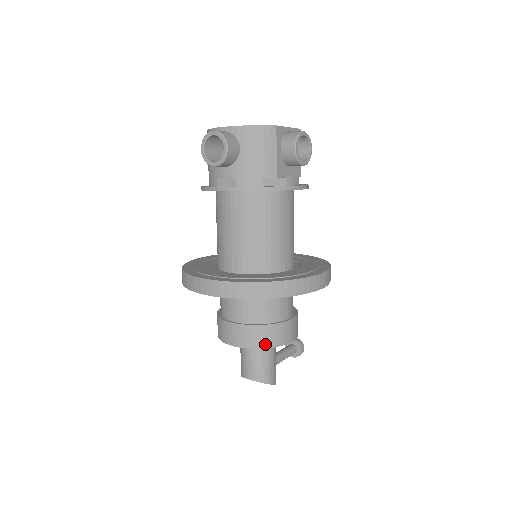
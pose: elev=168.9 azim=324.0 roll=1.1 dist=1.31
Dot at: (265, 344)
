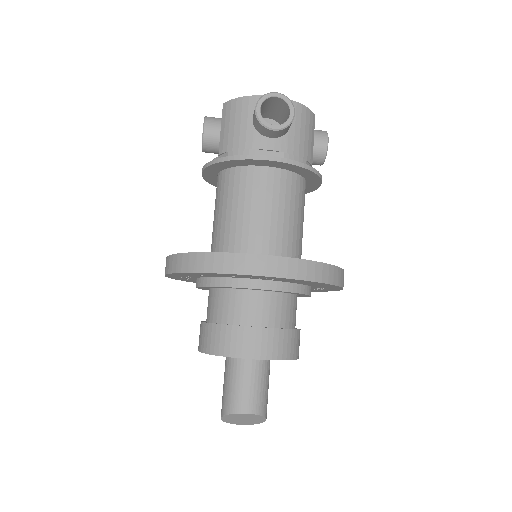
Dot at: (290, 354)
